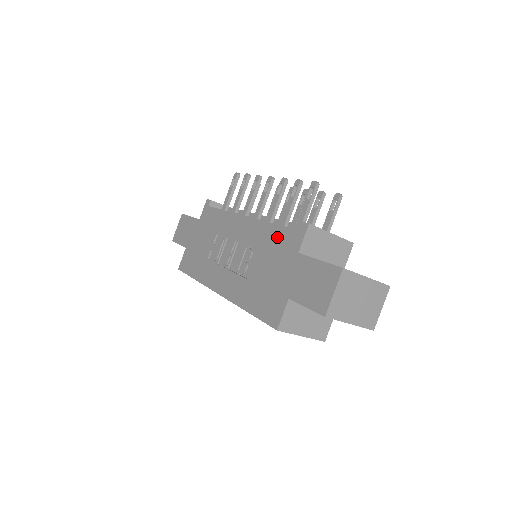
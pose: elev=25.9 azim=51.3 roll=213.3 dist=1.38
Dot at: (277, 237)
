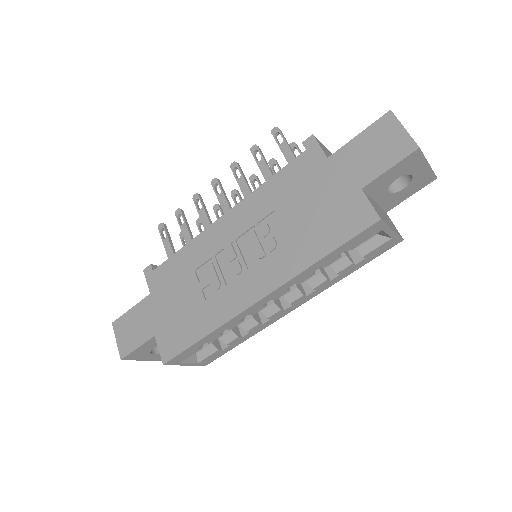
Dot at: (286, 179)
